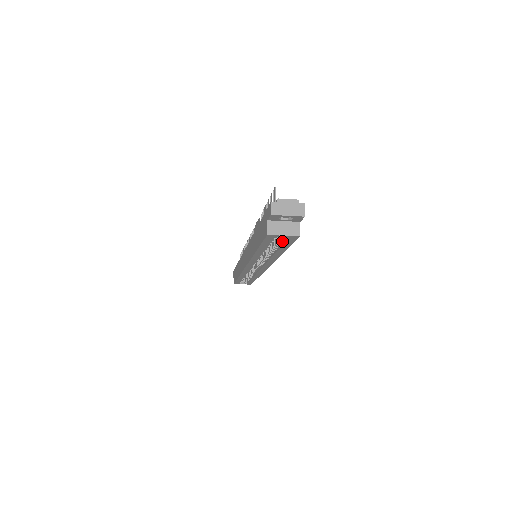
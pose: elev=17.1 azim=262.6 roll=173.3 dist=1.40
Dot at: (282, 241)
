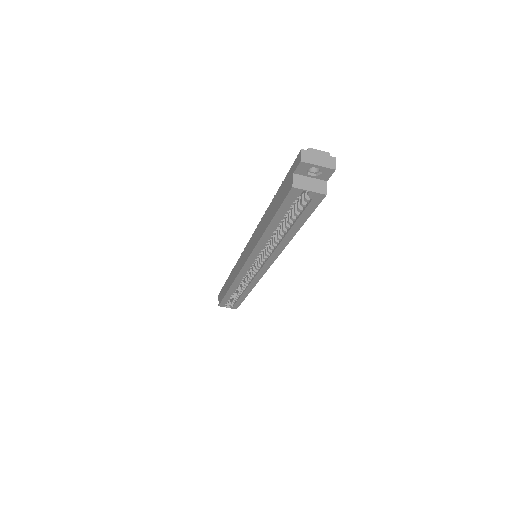
Dot at: (301, 209)
